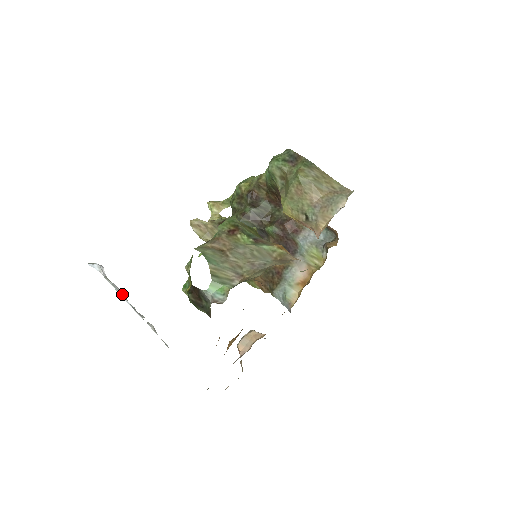
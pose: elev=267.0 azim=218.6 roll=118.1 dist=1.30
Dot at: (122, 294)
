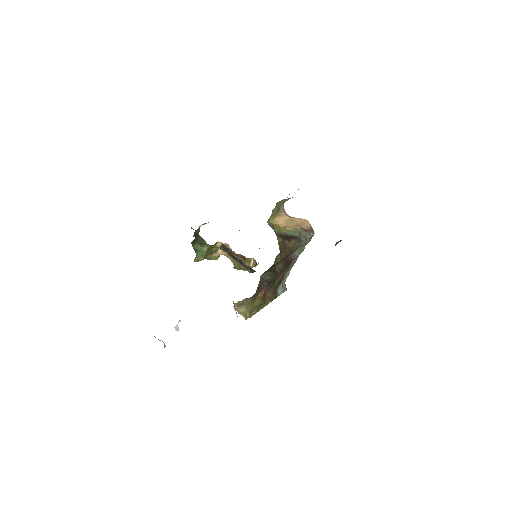
Dot at: occluded
